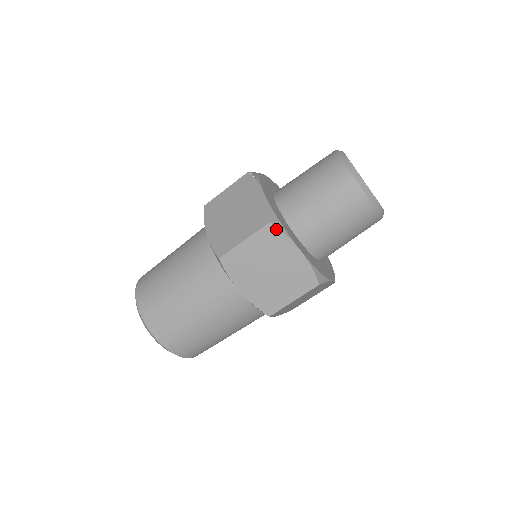
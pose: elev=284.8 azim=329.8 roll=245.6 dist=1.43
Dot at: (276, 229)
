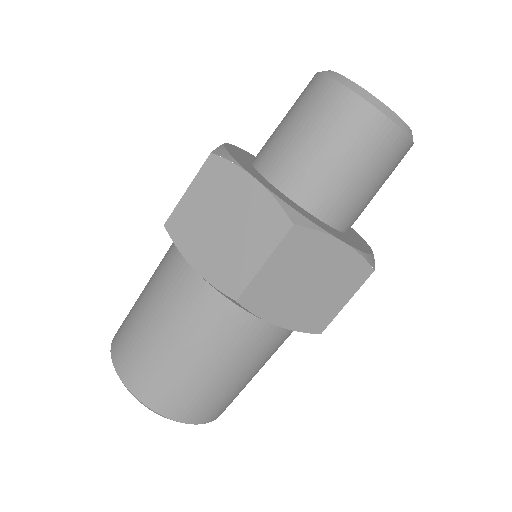
Dot at: (304, 229)
